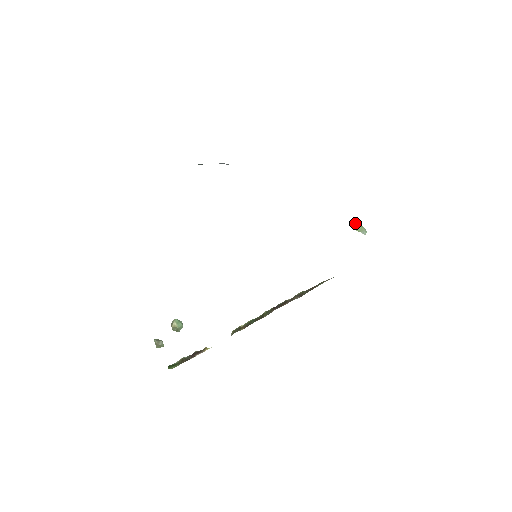
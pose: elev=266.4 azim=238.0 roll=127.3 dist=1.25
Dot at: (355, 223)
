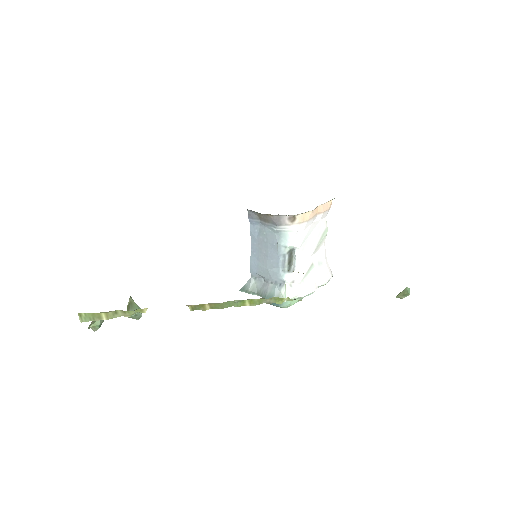
Dot at: occluded
